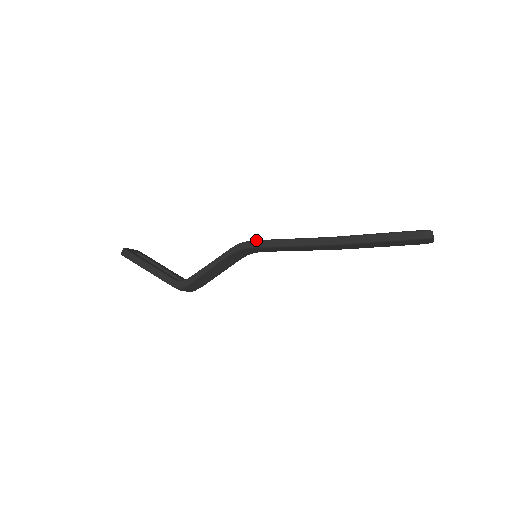
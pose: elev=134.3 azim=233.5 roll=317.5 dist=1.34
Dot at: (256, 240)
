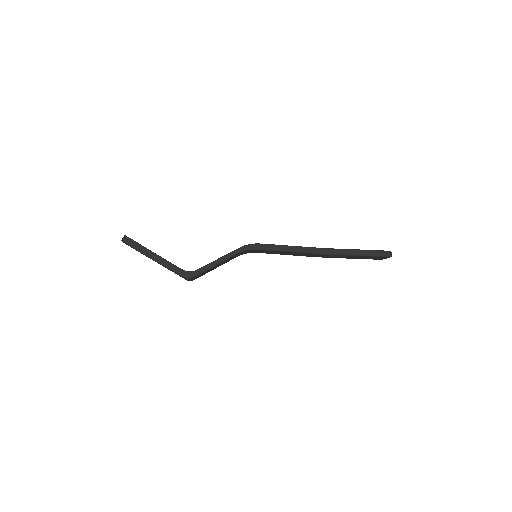
Dot at: (262, 244)
